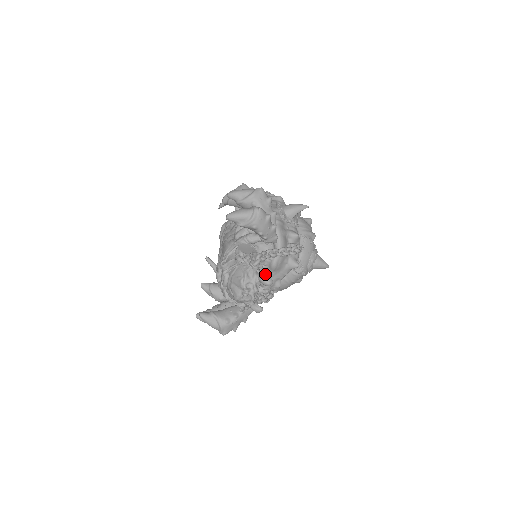
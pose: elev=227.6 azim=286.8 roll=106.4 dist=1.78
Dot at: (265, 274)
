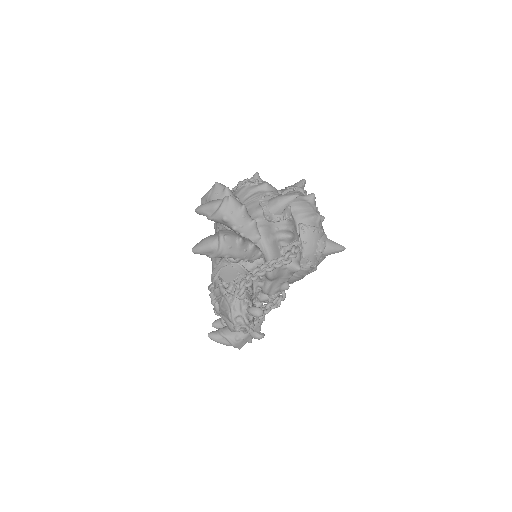
Dot at: (265, 284)
